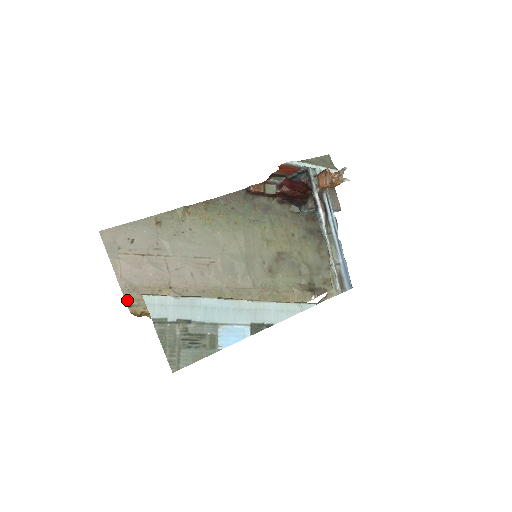
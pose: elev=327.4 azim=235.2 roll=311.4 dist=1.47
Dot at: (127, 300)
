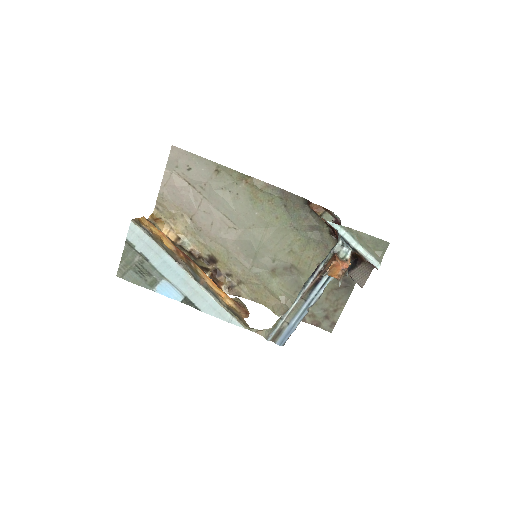
Dot at: (158, 203)
